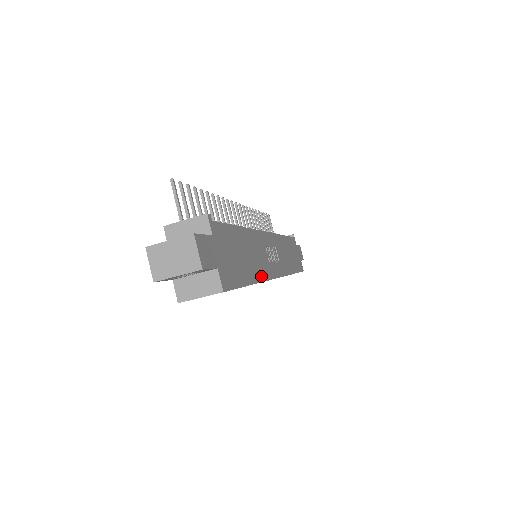
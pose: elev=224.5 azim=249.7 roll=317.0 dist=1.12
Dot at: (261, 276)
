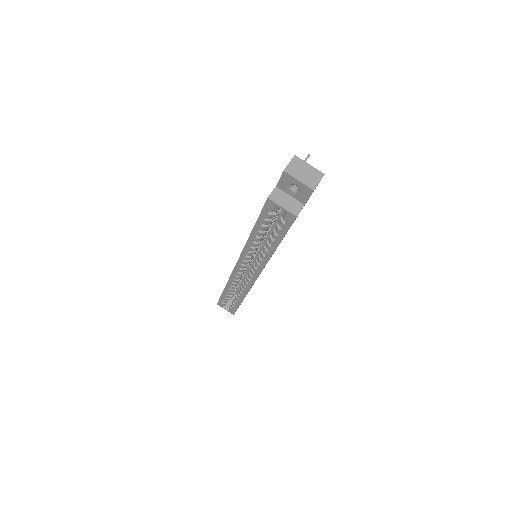
Dot at: occluded
